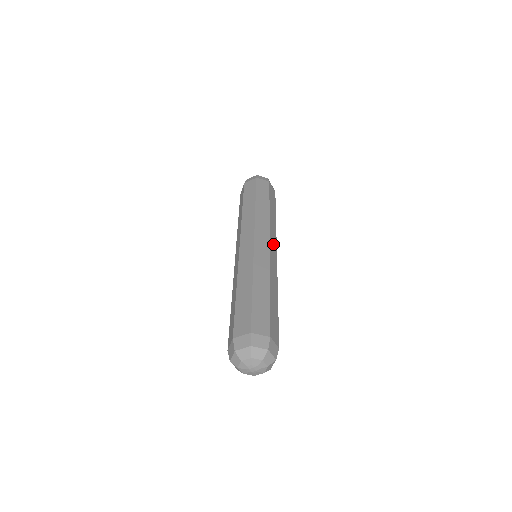
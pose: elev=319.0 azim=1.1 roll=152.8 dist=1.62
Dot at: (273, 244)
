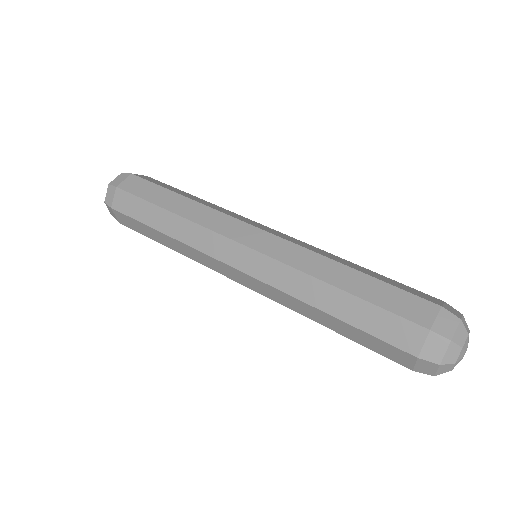
Dot at: (255, 224)
